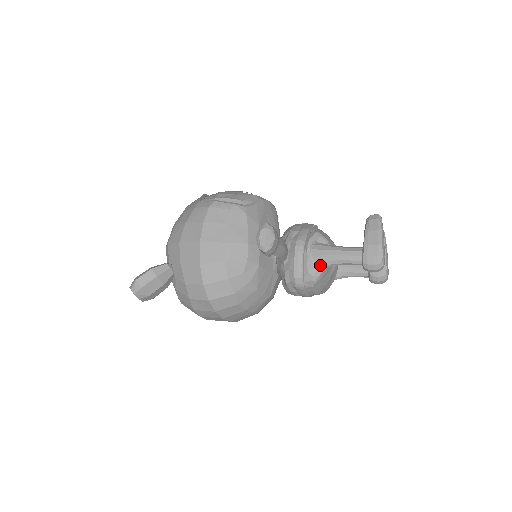
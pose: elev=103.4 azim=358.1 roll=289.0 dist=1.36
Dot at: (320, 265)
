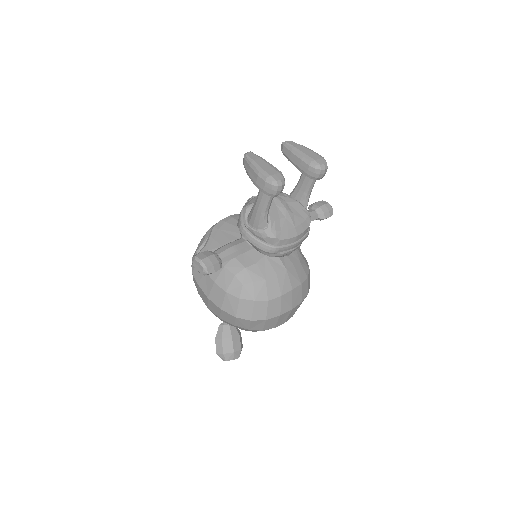
Dot at: (262, 226)
